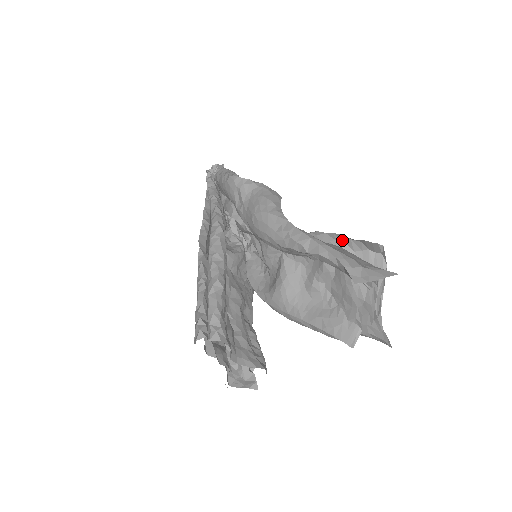
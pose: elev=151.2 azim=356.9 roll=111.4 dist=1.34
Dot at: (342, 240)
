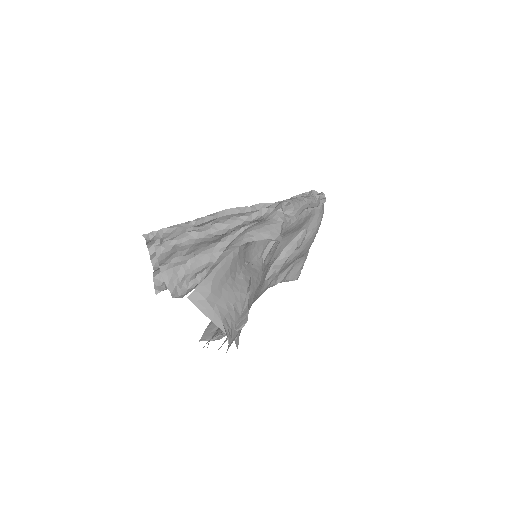
Dot at: occluded
